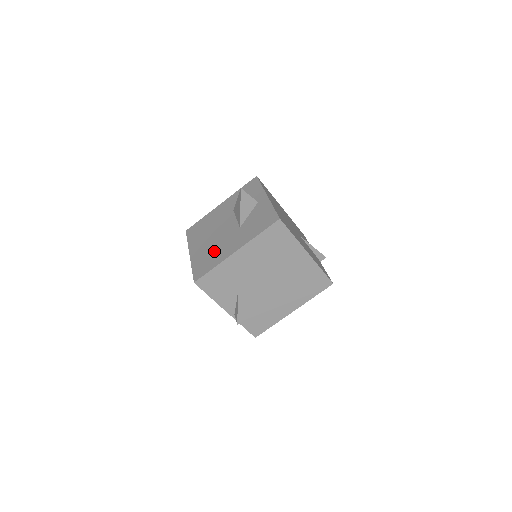
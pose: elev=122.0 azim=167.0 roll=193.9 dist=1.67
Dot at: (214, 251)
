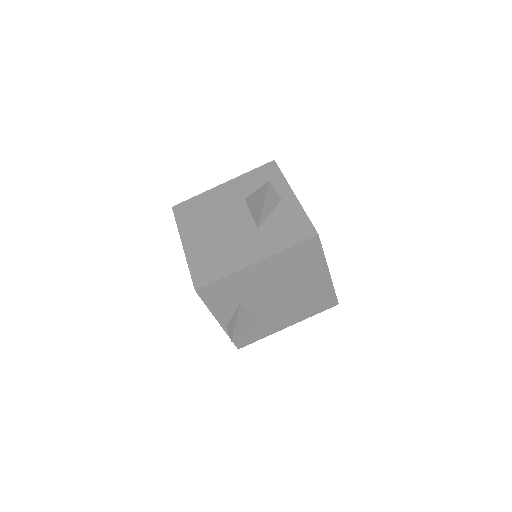
Dot at: (222, 252)
